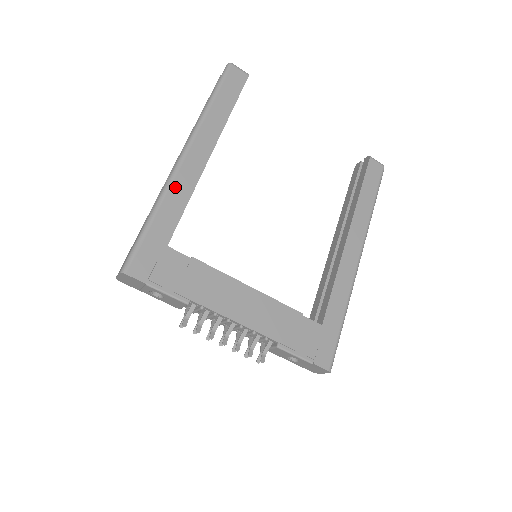
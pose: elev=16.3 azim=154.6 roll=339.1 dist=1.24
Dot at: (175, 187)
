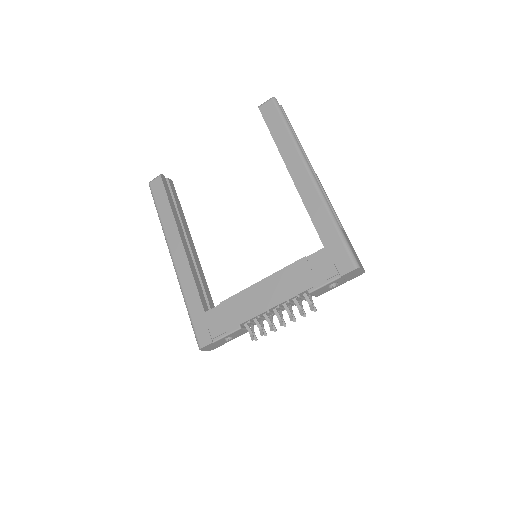
Dot at: (182, 280)
